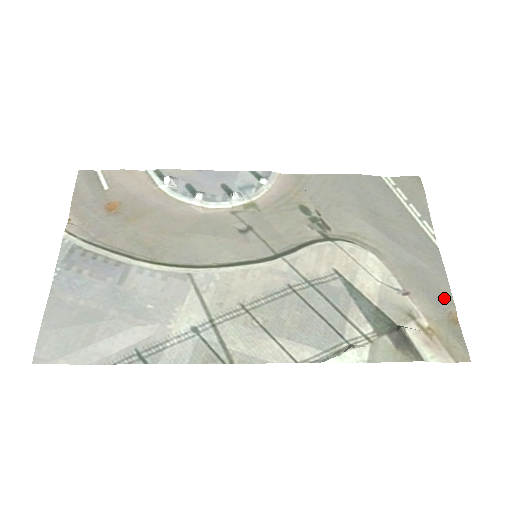
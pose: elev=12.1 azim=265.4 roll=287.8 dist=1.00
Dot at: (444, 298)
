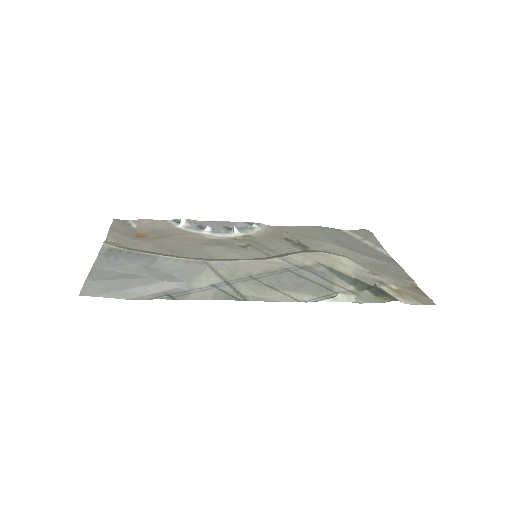
Dot at: (404, 277)
